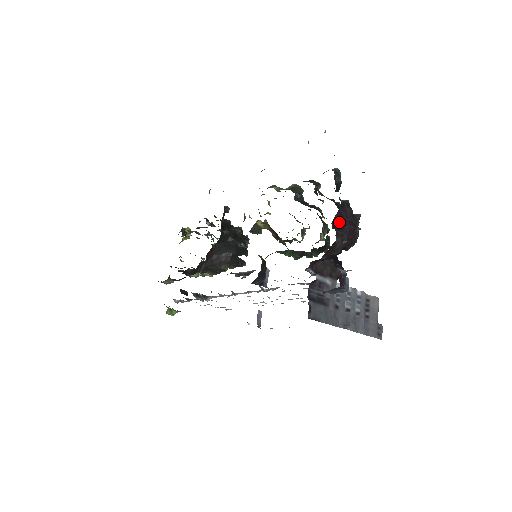
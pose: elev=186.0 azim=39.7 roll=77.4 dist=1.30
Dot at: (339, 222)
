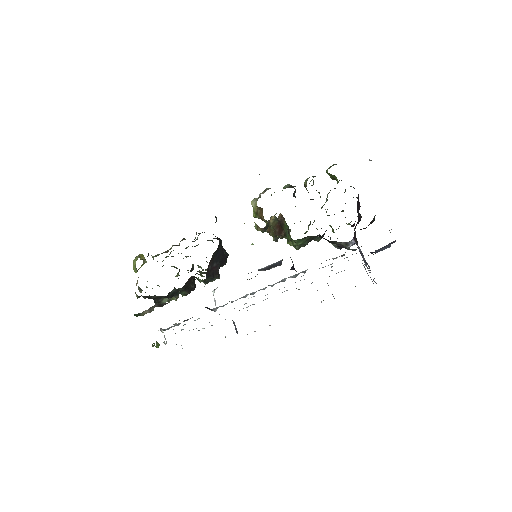
Dot at: (358, 201)
